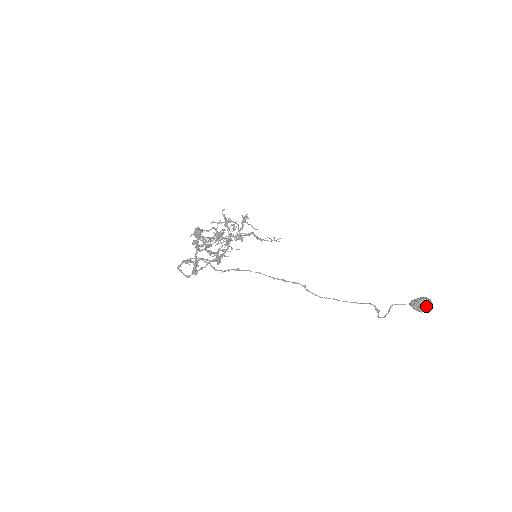
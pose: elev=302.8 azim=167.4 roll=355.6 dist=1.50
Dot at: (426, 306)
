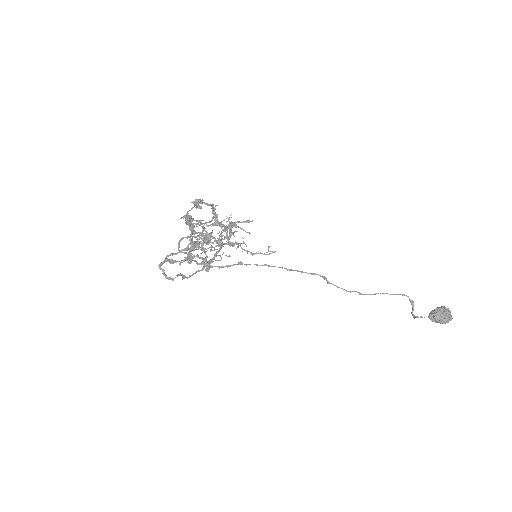
Dot at: (448, 315)
